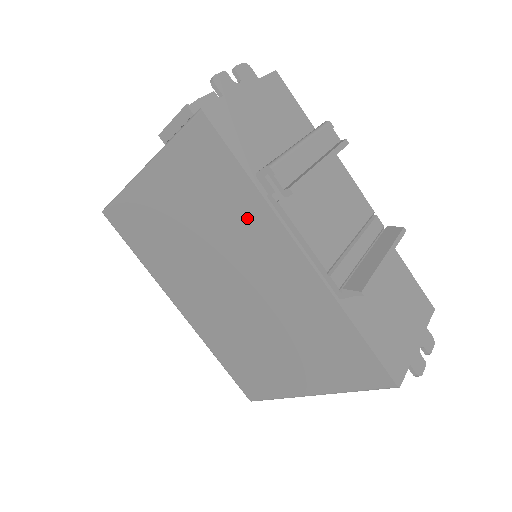
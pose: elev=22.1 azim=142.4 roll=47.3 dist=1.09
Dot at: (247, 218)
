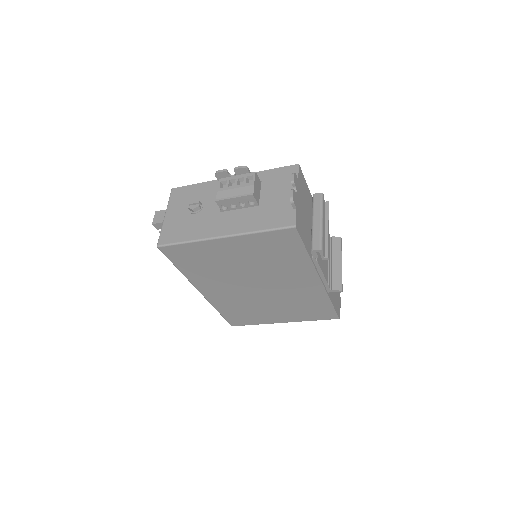
Dot at: (294, 265)
